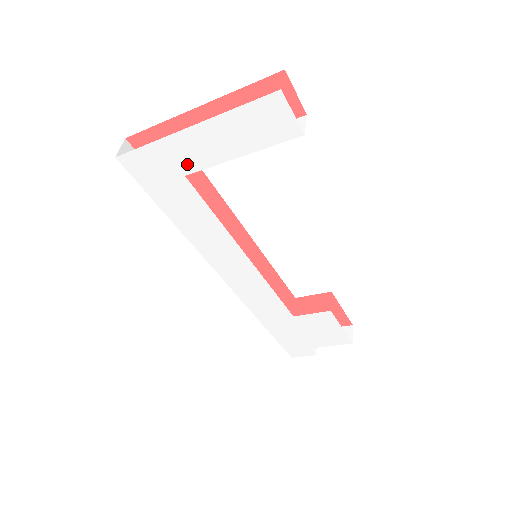
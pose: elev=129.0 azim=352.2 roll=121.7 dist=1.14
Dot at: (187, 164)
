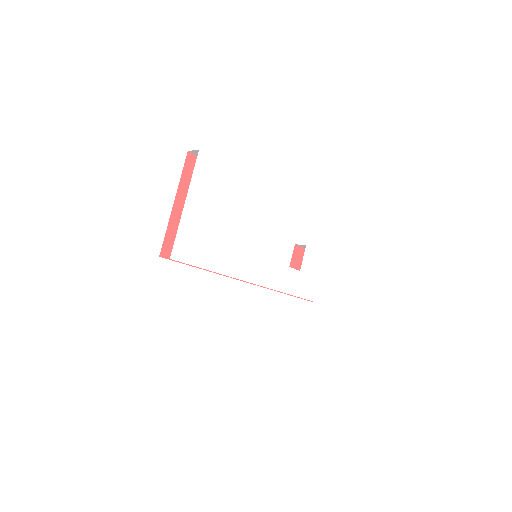
Dot at: (197, 226)
